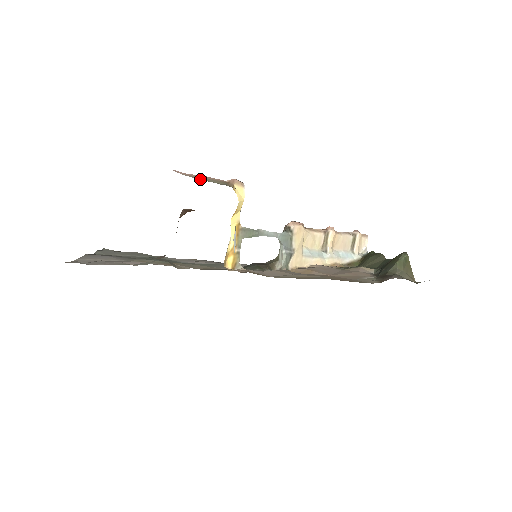
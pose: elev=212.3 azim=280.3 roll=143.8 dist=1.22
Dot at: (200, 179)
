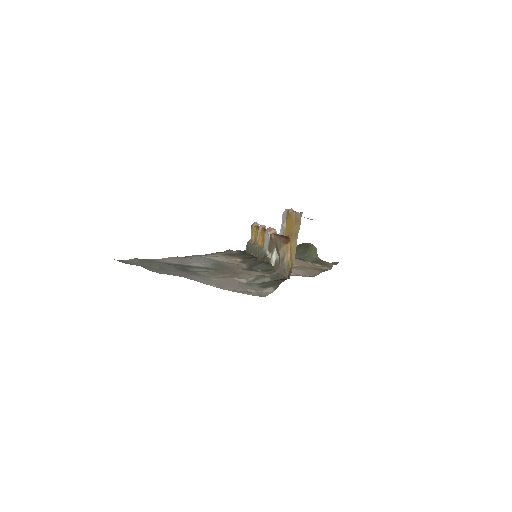
Dot at: occluded
